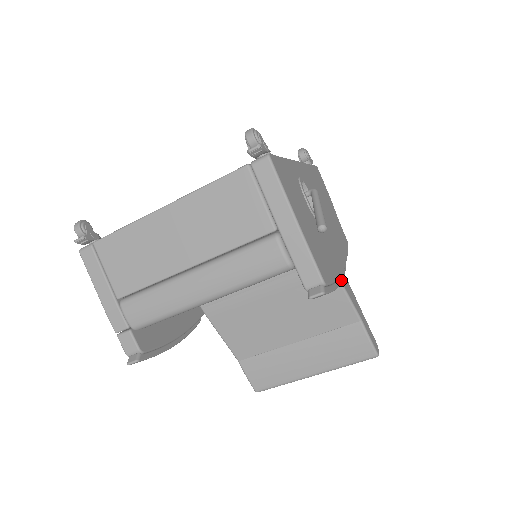
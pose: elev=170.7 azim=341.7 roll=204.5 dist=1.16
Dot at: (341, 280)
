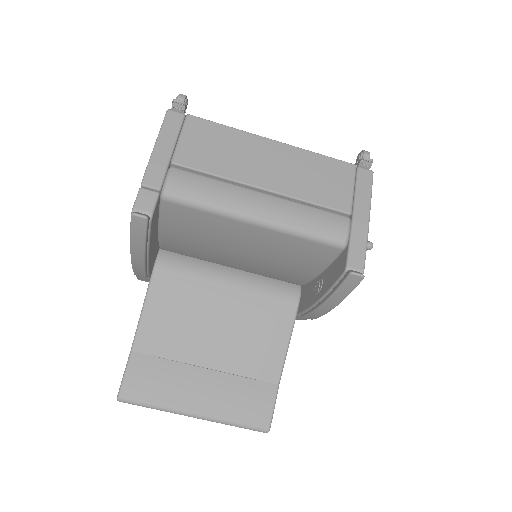
Dot at: (330, 309)
